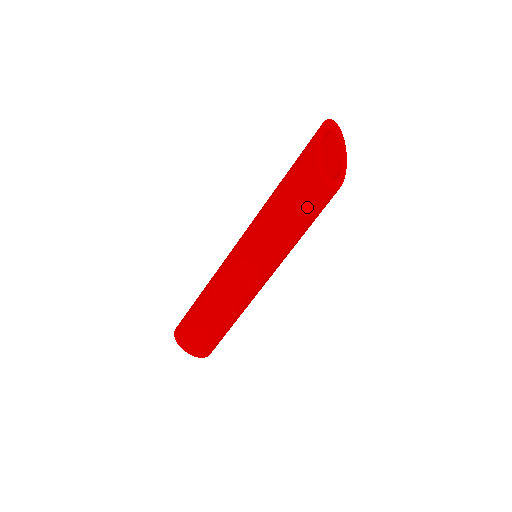
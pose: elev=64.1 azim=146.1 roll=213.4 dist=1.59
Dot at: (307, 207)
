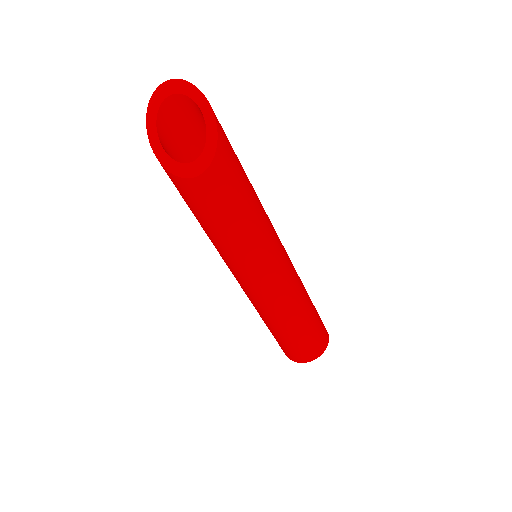
Dot at: (201, 207)
